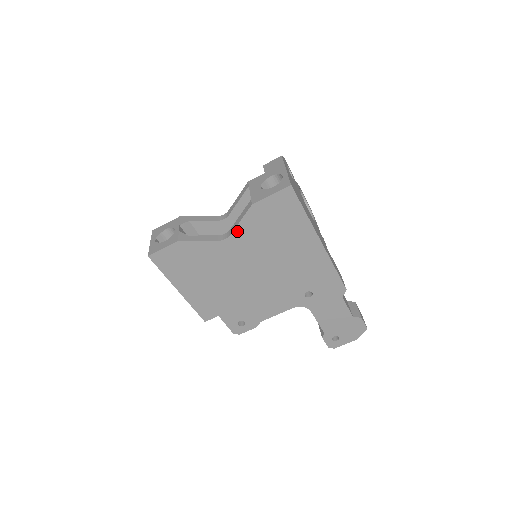
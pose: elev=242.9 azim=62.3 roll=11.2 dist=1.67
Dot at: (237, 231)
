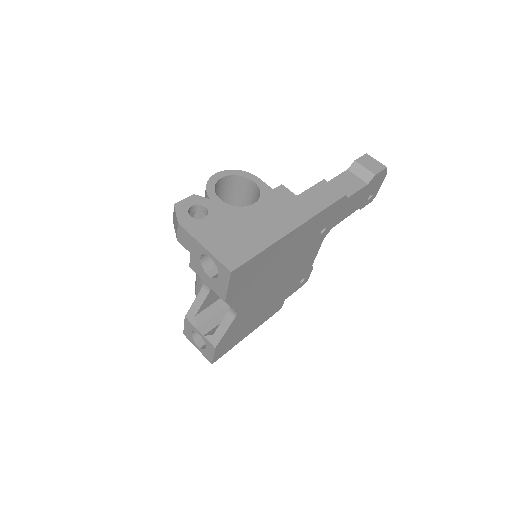
Dot at: (237, 307)
